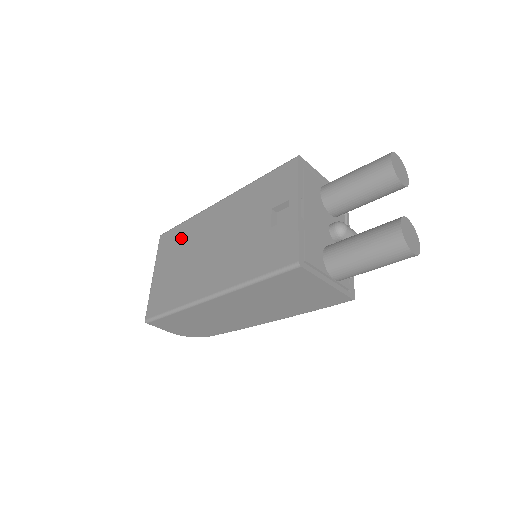
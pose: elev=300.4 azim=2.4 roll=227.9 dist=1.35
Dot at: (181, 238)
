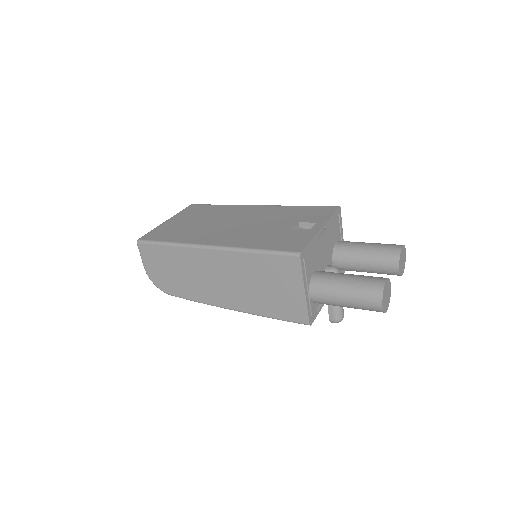
Dot at: (209, 211)
